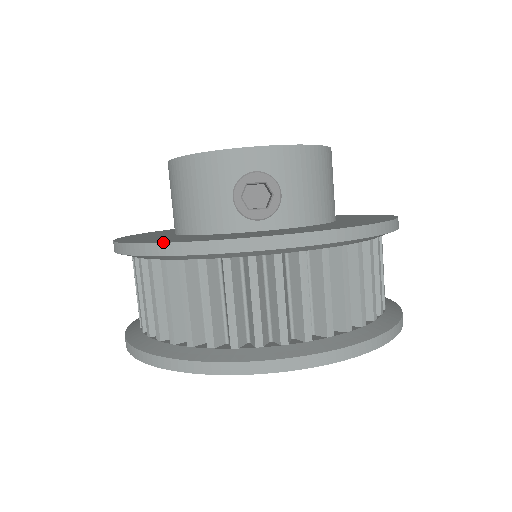
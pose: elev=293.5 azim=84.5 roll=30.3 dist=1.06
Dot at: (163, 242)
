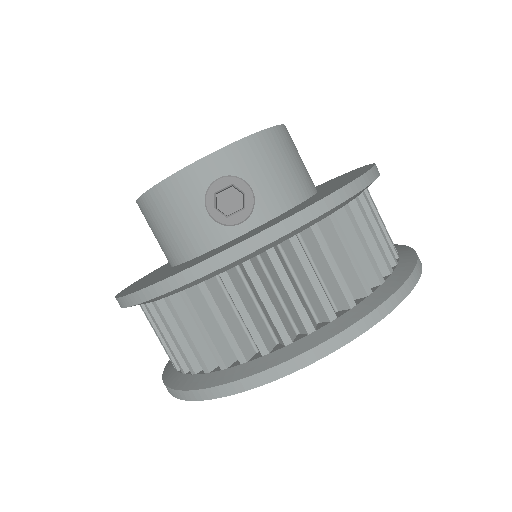
Dot at: (157, 282)
